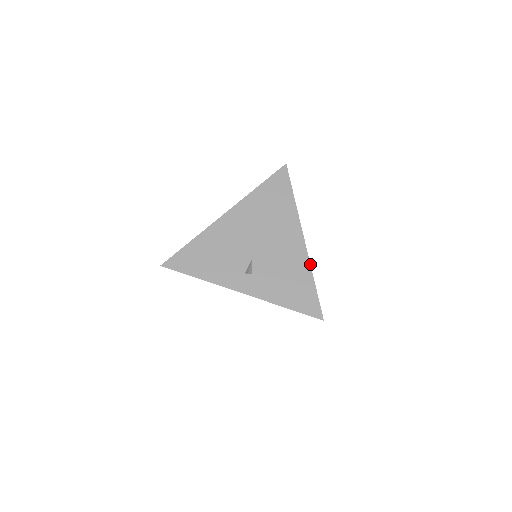
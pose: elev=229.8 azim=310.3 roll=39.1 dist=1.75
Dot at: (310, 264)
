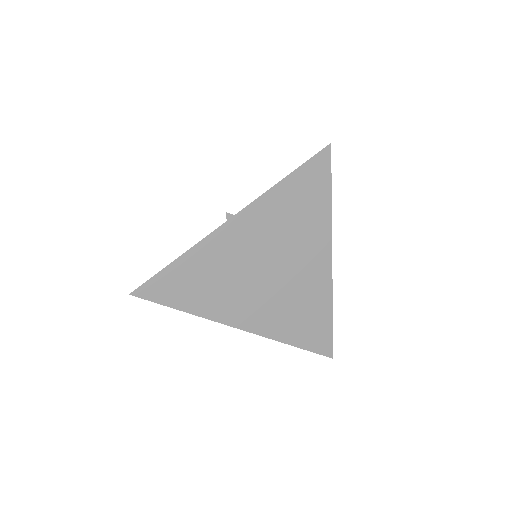
Dot at: occluded
